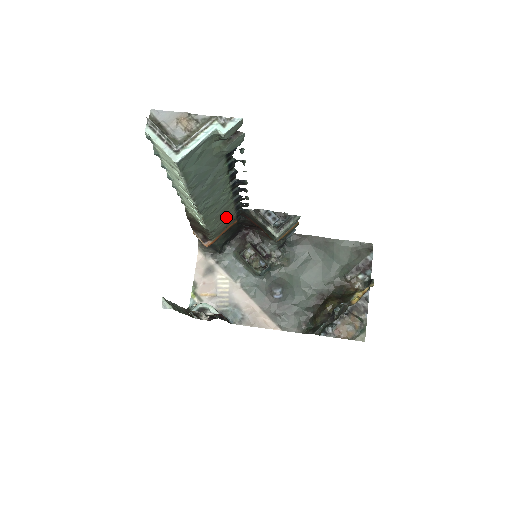
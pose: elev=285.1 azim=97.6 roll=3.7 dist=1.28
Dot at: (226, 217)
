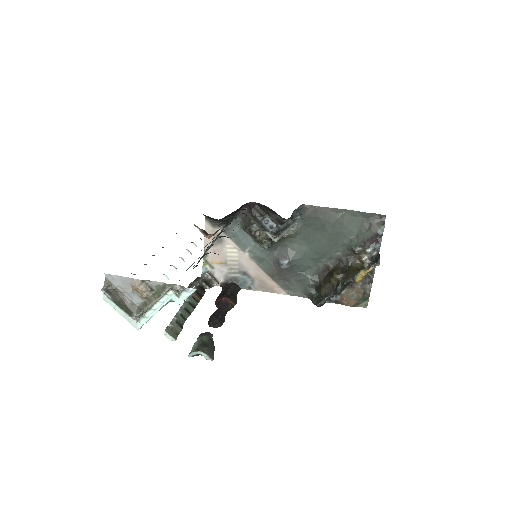
Dot at: occluded
